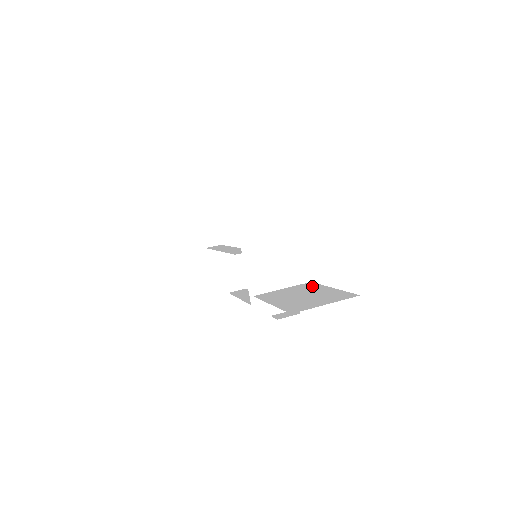
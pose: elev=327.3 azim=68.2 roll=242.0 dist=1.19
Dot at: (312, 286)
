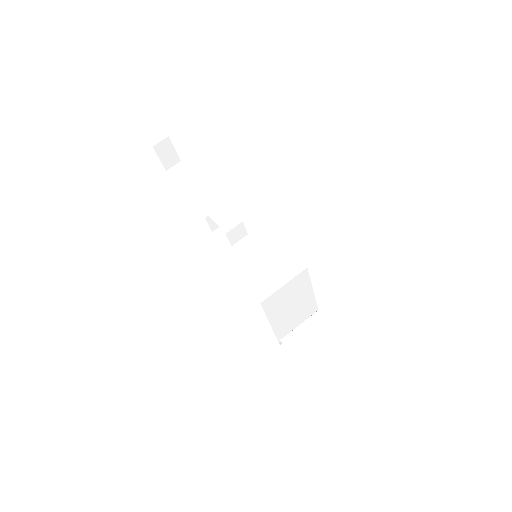
Dot at: (328, 323)
